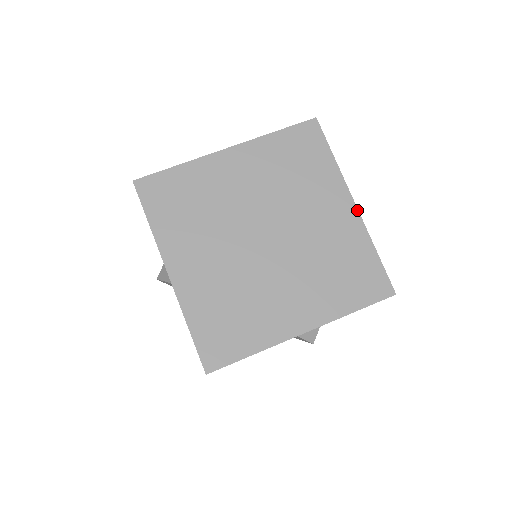
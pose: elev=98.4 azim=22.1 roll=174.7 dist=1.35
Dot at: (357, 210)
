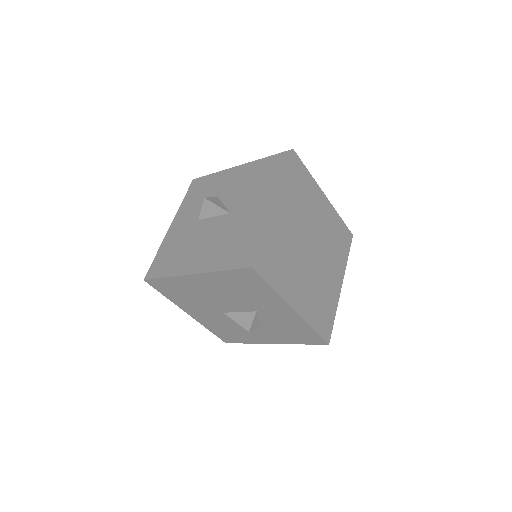
Dot at: occluded
